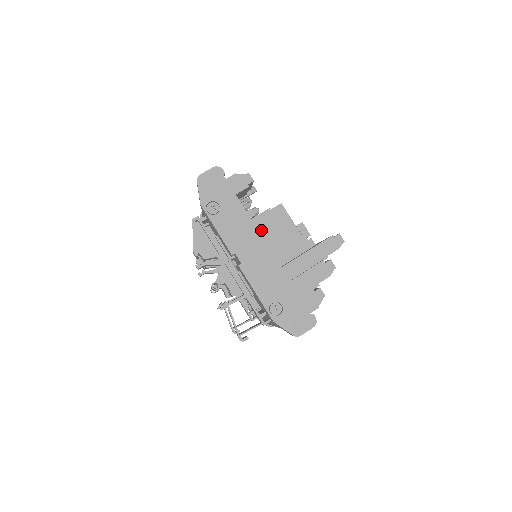
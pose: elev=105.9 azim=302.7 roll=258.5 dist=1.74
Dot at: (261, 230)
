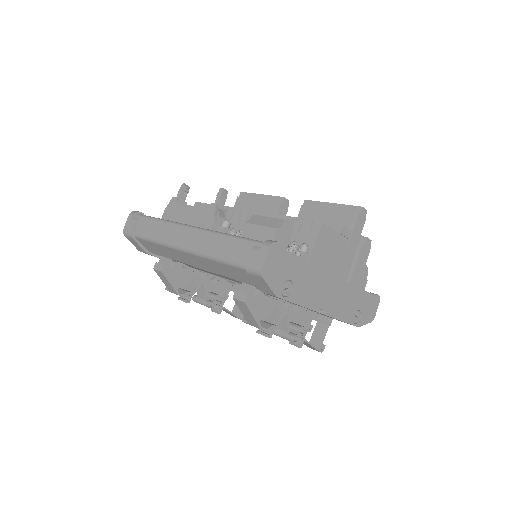
Dot at: (319, 264)
